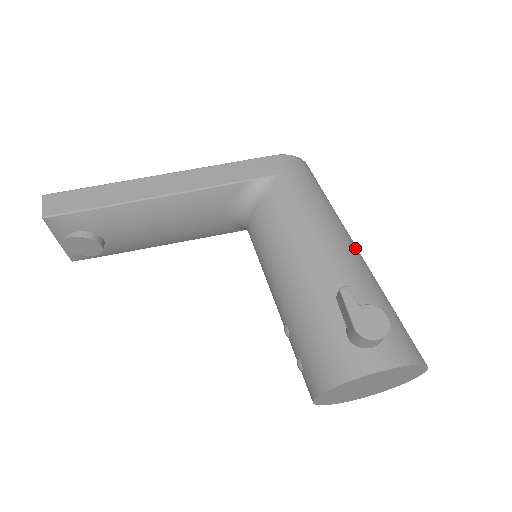
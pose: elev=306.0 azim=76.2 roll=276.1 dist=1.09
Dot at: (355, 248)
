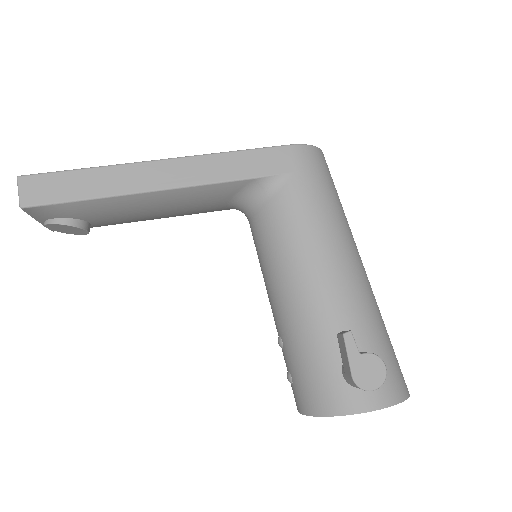
Dot at: (361, 267)
